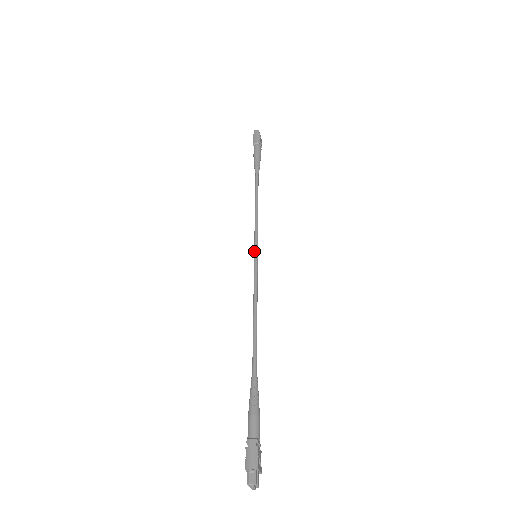
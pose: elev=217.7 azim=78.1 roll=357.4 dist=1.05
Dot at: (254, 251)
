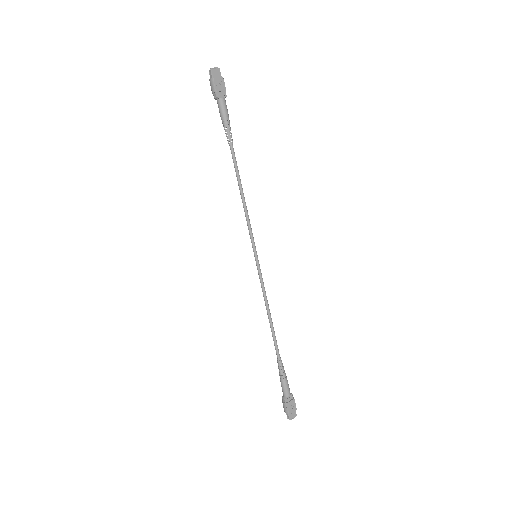
Dot at: occluded
